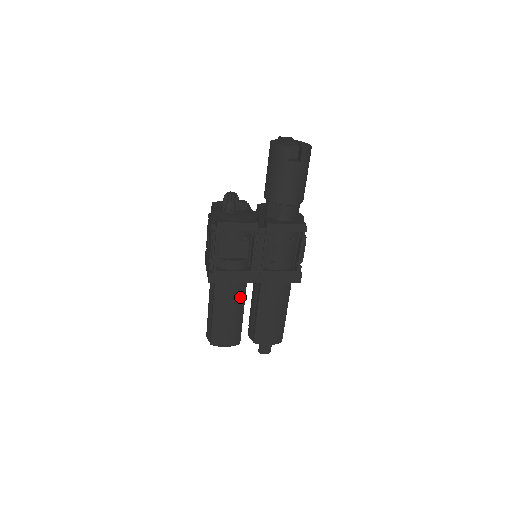
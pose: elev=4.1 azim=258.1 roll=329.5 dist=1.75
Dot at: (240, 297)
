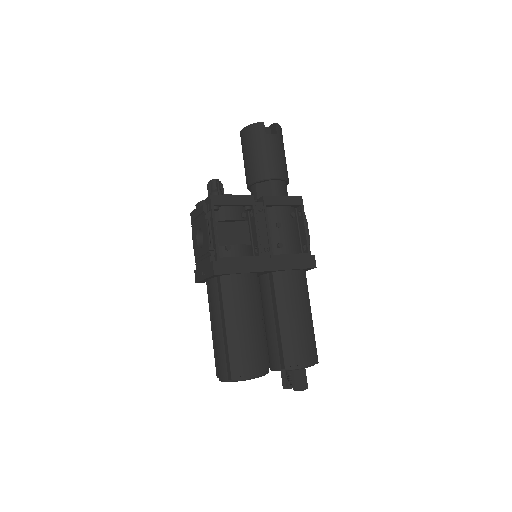
Dot at: (254, 297)
